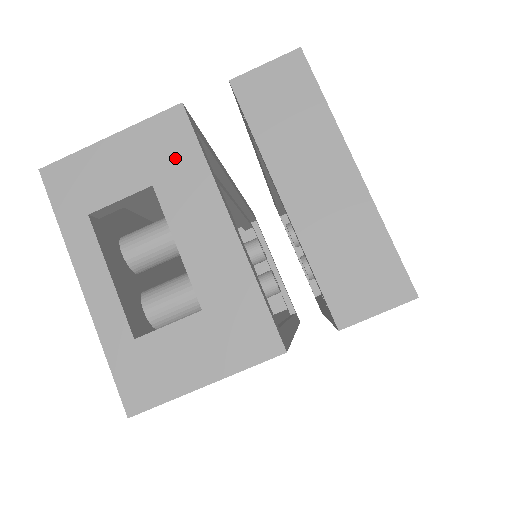
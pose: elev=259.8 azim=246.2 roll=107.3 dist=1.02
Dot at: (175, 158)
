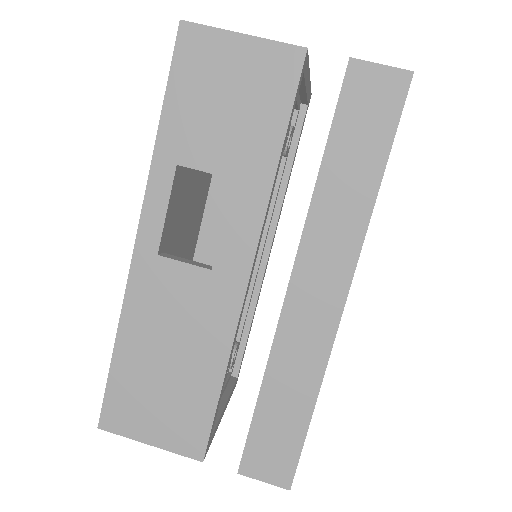
Dot at: occluded
